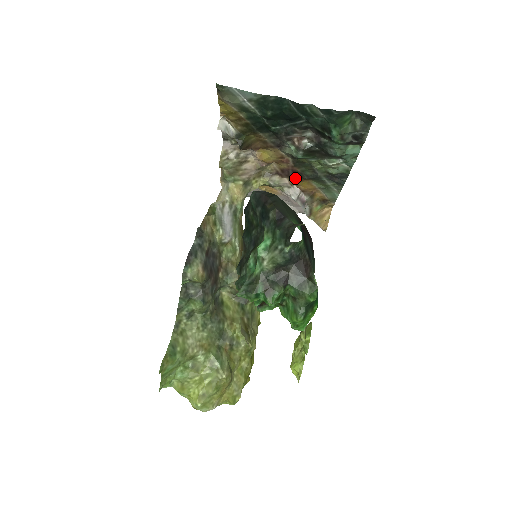
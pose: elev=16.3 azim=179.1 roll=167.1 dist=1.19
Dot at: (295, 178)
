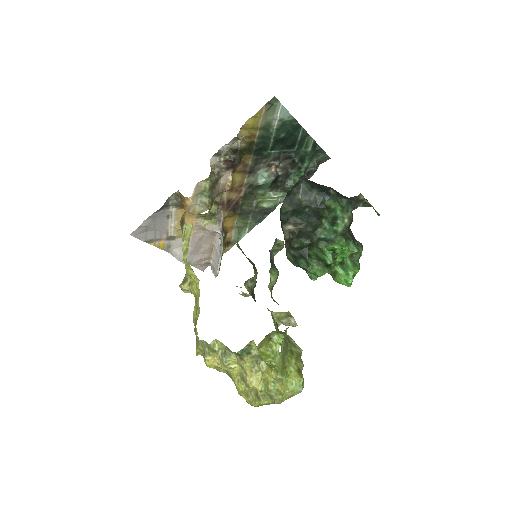
Dot at: (230, 212)
